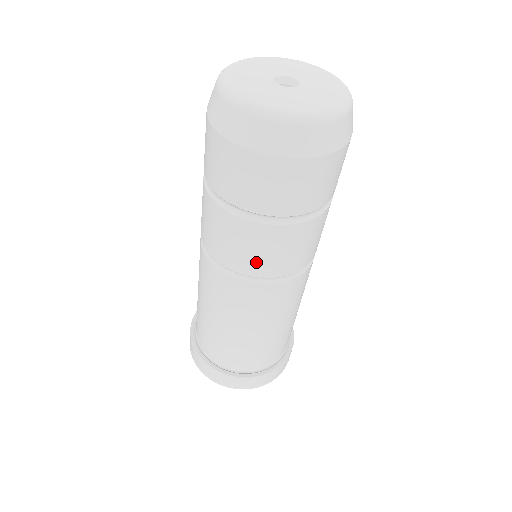
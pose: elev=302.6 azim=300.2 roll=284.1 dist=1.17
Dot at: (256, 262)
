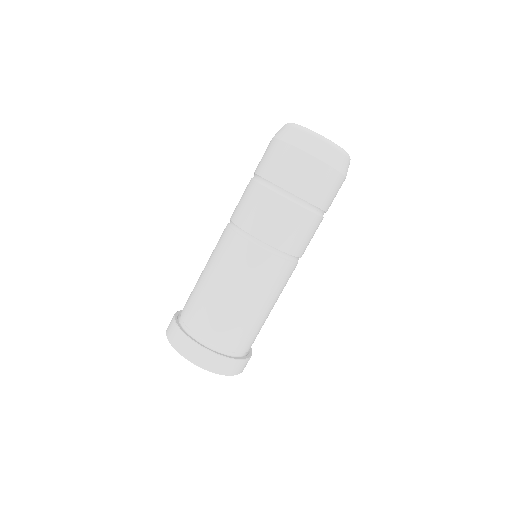
Dot at: (283, 236)
